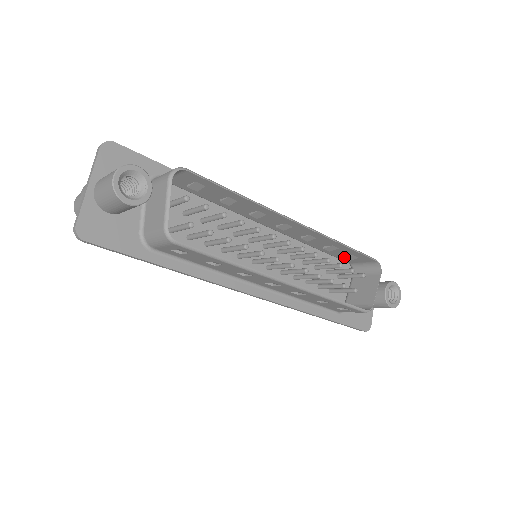
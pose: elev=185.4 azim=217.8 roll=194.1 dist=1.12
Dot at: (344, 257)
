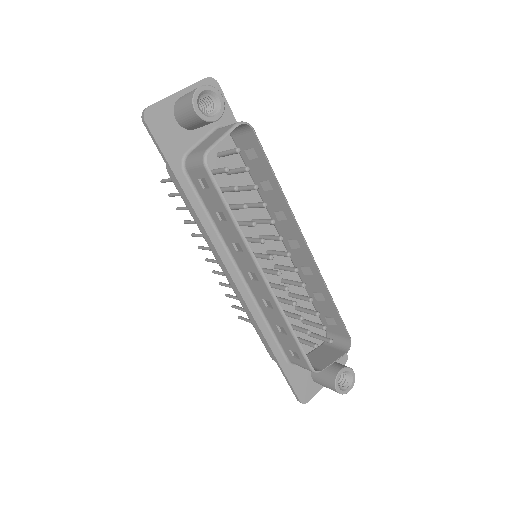
Dot at: (325, 316)
